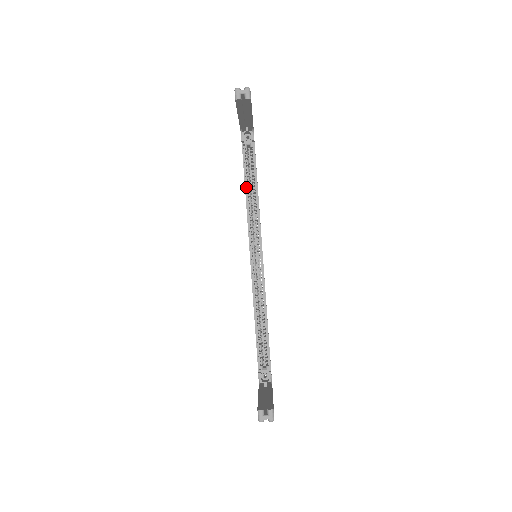
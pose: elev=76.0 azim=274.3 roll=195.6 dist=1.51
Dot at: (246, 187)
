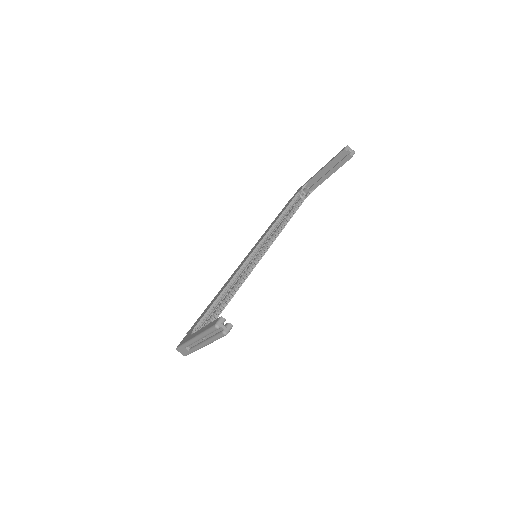
Dot at: (281, 215)
